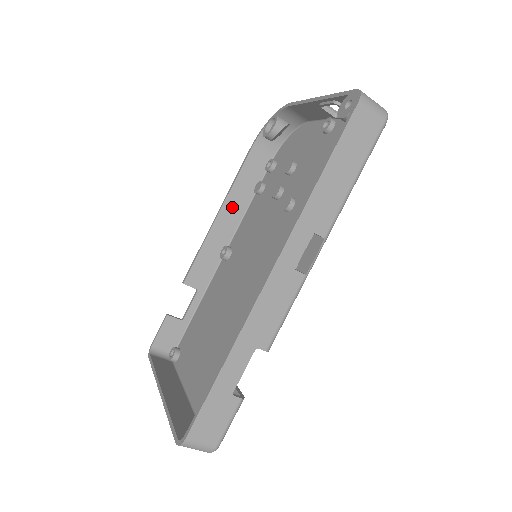
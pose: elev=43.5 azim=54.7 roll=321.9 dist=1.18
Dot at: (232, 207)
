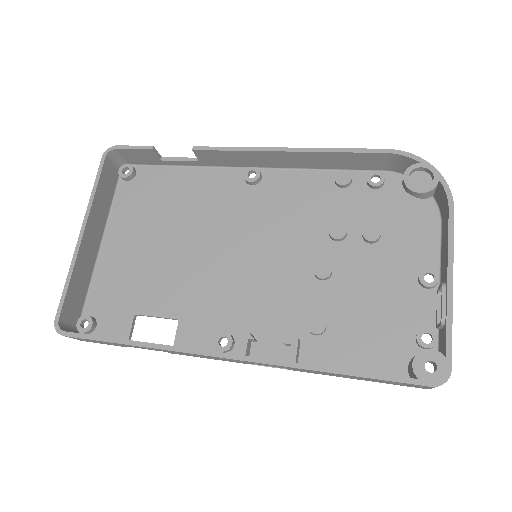
Dot at: (305, 158)
